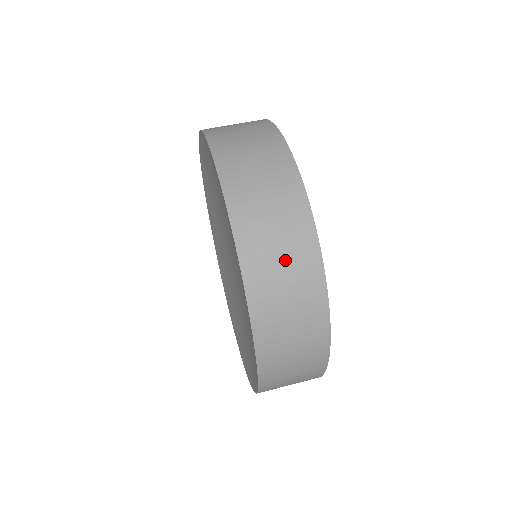
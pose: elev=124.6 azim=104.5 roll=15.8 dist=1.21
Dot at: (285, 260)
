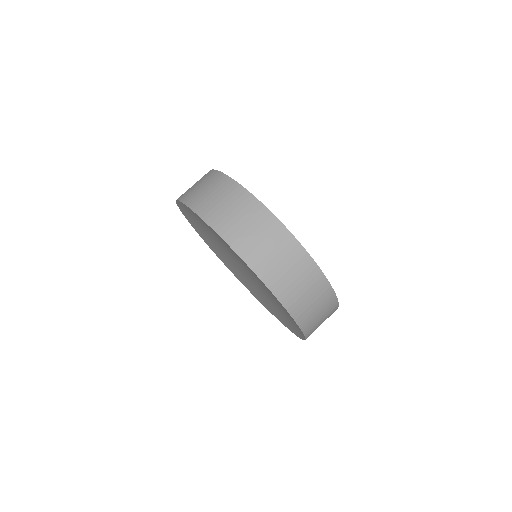
Dot at: (318, 306)
